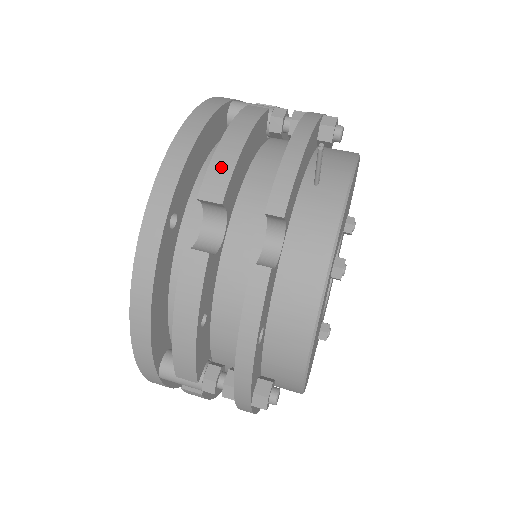
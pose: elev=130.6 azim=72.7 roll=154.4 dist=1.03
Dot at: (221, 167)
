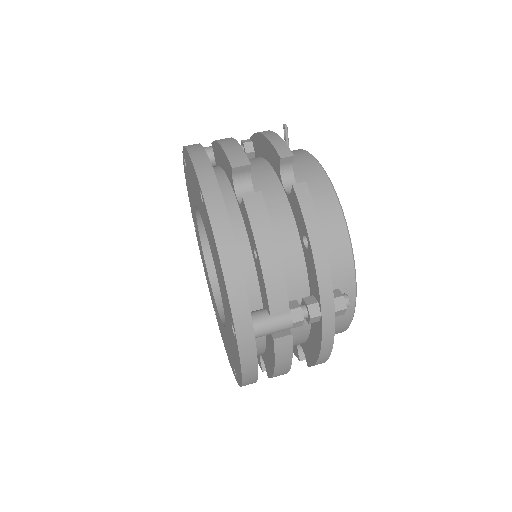
Dot at: (234, 151)
